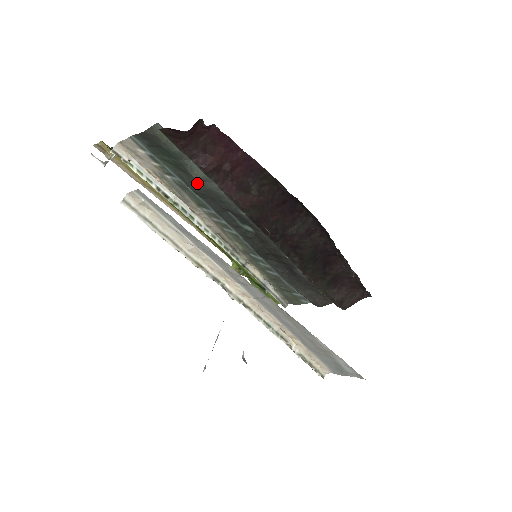
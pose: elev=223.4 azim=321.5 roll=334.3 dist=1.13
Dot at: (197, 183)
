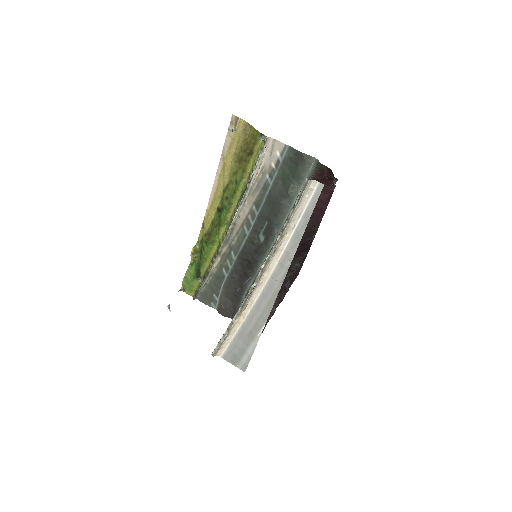
Dot at: (282, 195)
